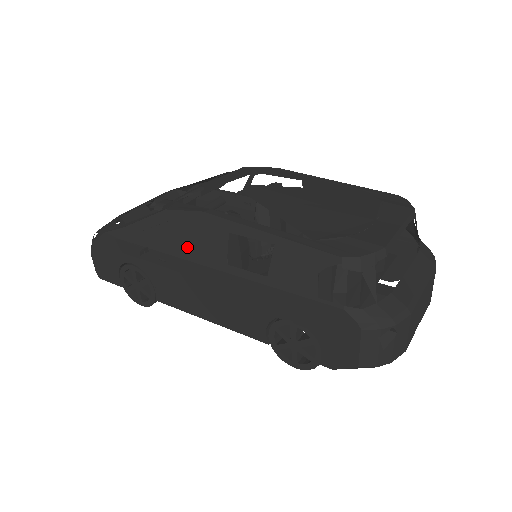
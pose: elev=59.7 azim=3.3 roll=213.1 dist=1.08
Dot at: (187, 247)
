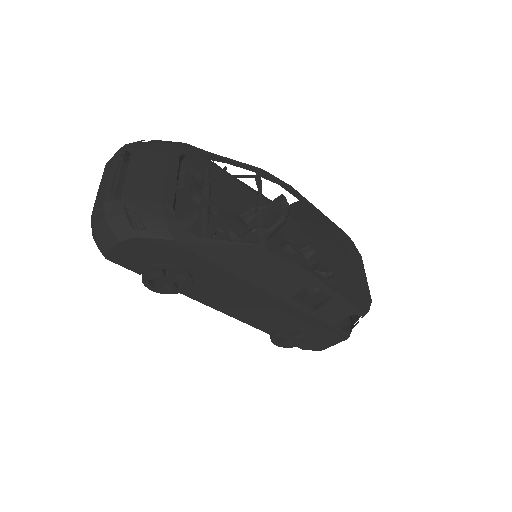
Dot at: (266, 280)
